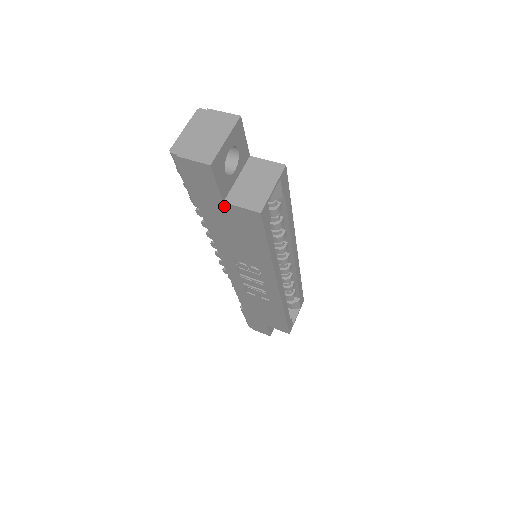
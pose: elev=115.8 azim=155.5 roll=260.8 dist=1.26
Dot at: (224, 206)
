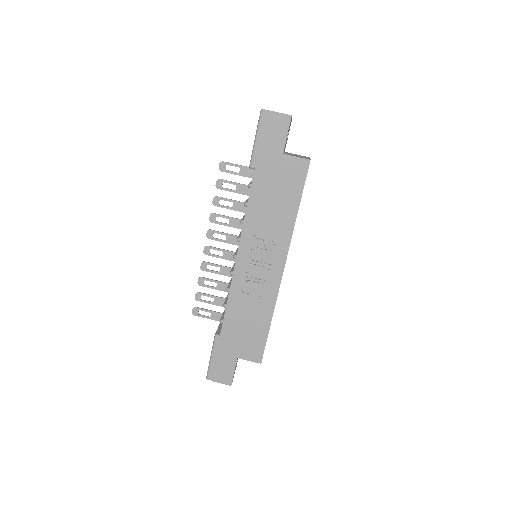
Dot at: (282, 158)
